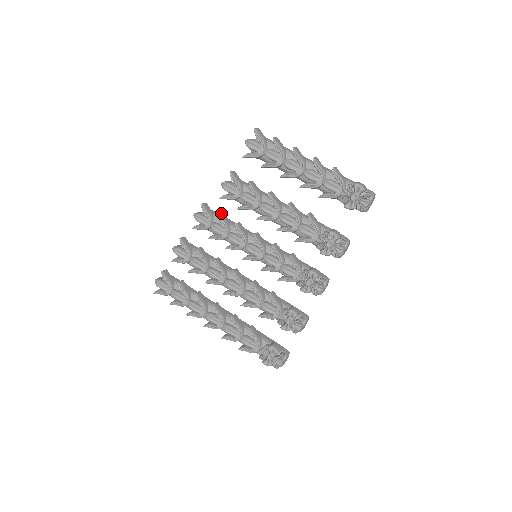
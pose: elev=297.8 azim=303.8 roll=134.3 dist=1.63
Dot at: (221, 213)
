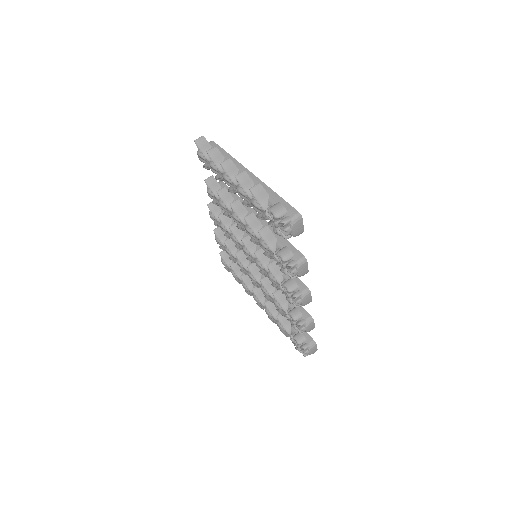
Dot at: (222, 213)
